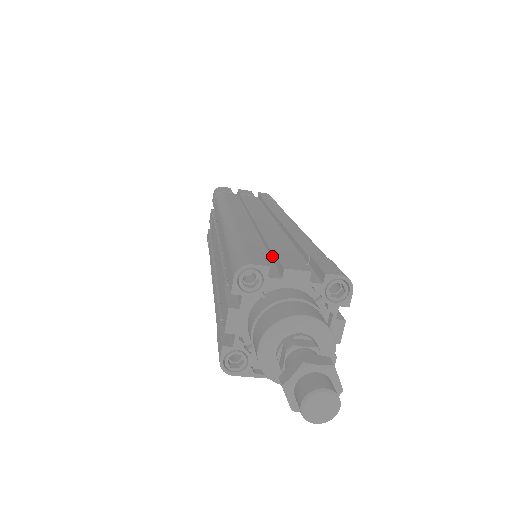
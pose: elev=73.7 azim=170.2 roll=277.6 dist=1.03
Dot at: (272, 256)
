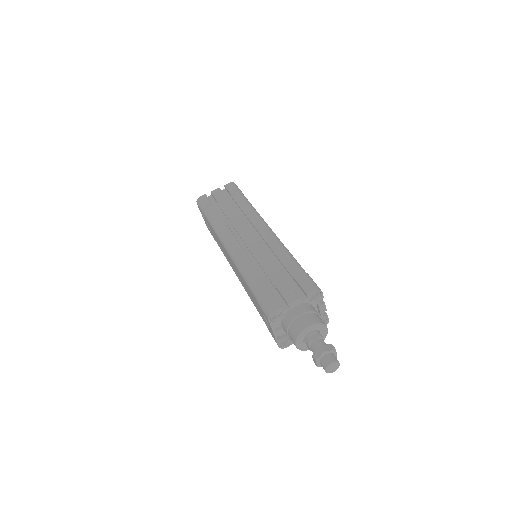
Dot at: occluded
